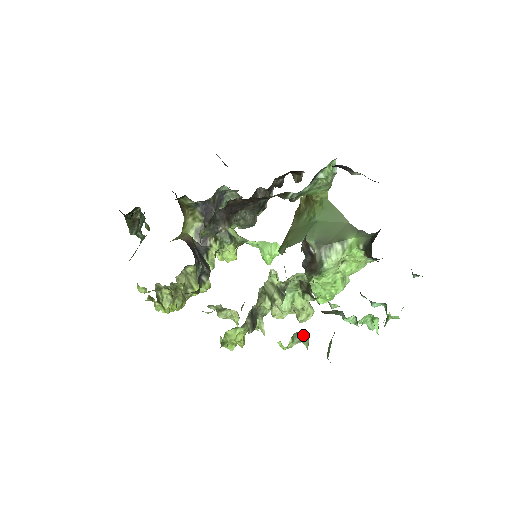
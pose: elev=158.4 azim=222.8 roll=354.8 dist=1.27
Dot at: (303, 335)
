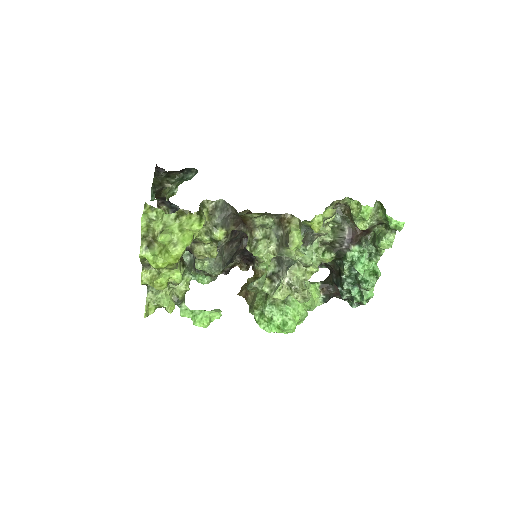
Dot at: (377, 208)
